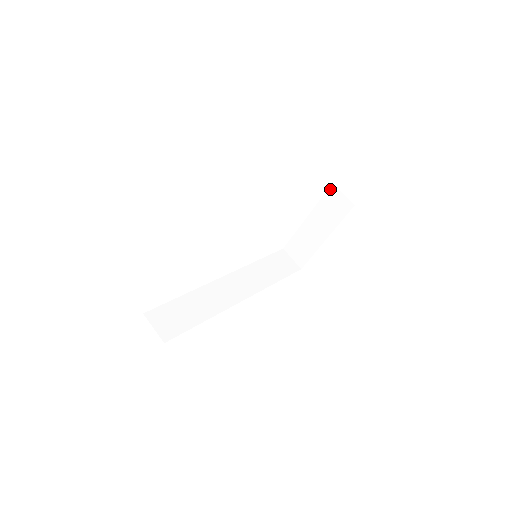
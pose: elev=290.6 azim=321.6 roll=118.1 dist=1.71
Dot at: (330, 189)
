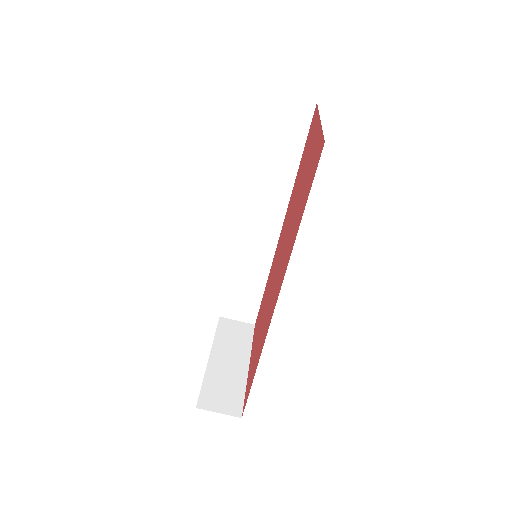
Dot at: occluded
